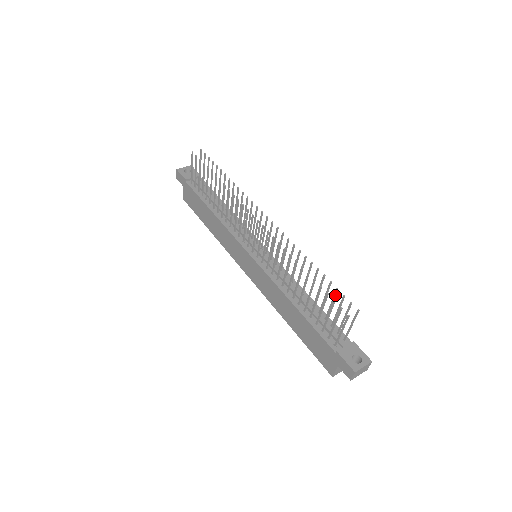
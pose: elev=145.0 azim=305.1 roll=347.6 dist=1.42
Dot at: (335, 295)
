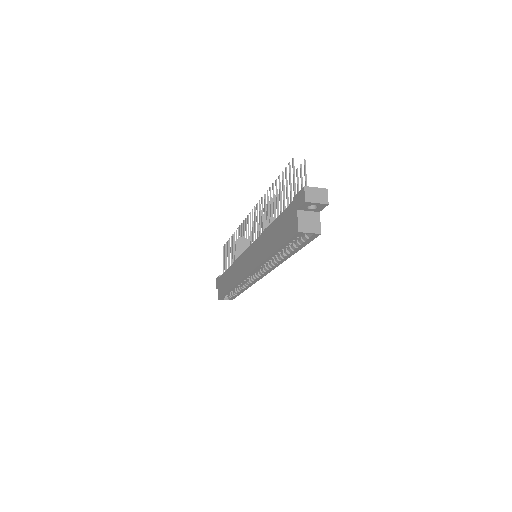
Dot at: occluded
